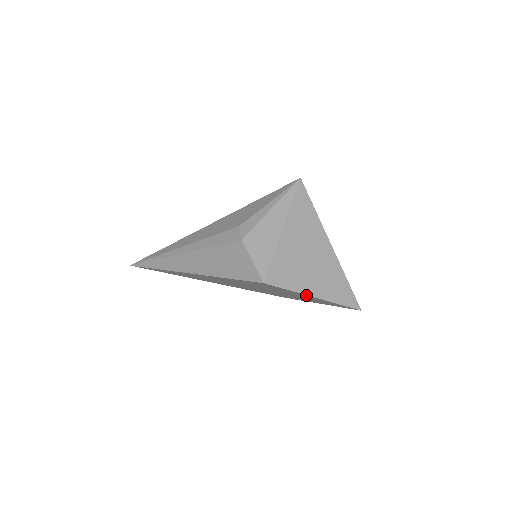
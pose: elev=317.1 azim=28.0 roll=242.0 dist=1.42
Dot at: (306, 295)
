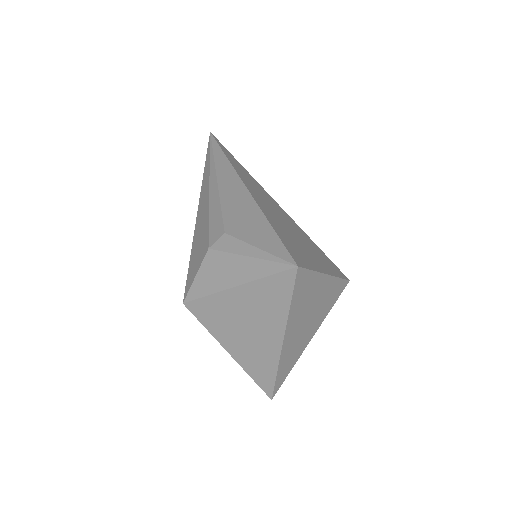
Dot at: (223, 344)
